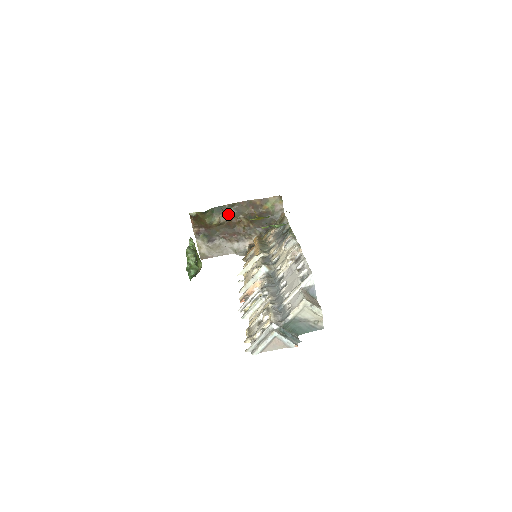
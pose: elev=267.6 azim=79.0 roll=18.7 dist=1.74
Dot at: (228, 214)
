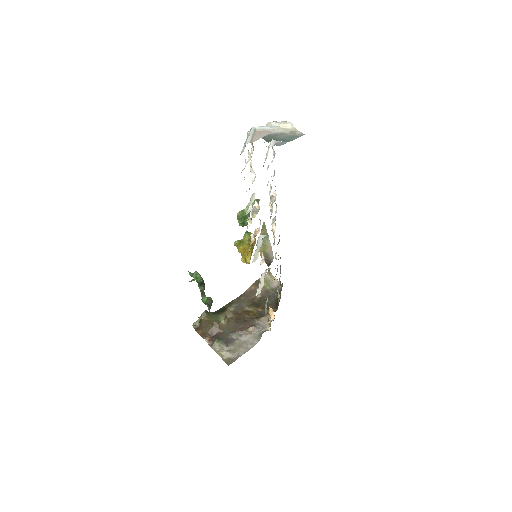
Dot at: (232, 310)
